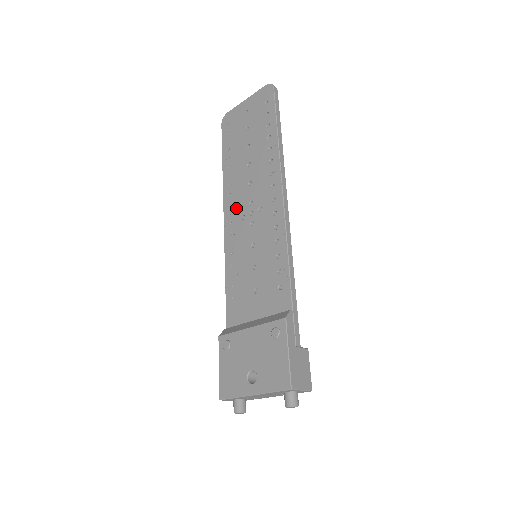
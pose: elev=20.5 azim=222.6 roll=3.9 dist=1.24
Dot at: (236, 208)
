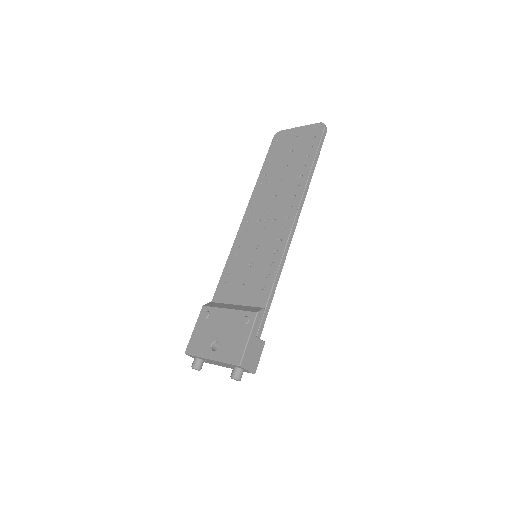
Dot at: (256, 212)
